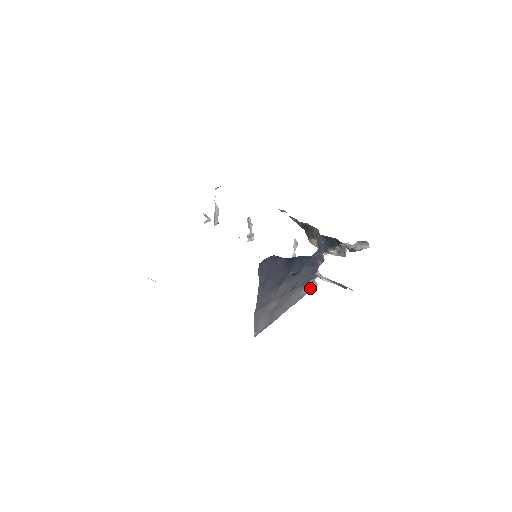
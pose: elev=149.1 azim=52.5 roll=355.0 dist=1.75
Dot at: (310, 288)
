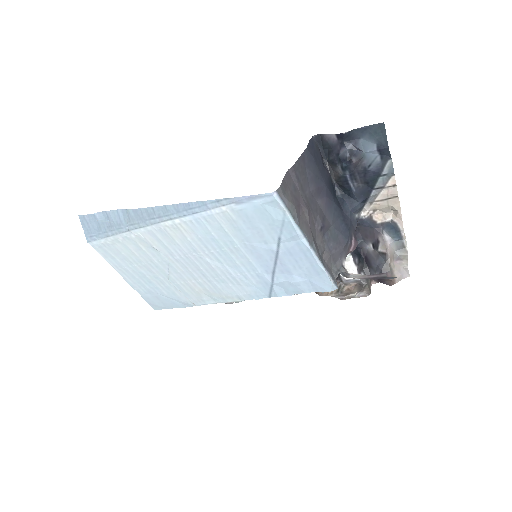
Dot at: (331, 275)
